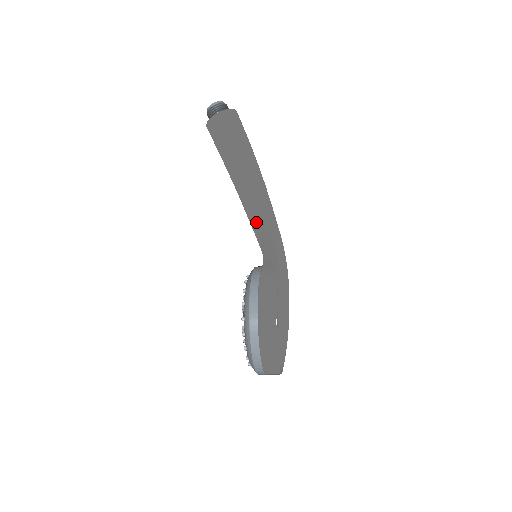
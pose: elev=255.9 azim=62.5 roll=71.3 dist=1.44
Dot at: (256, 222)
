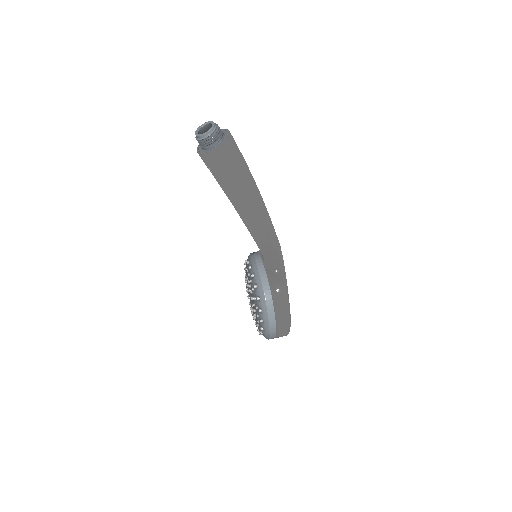
Dot at: (260, 240)
